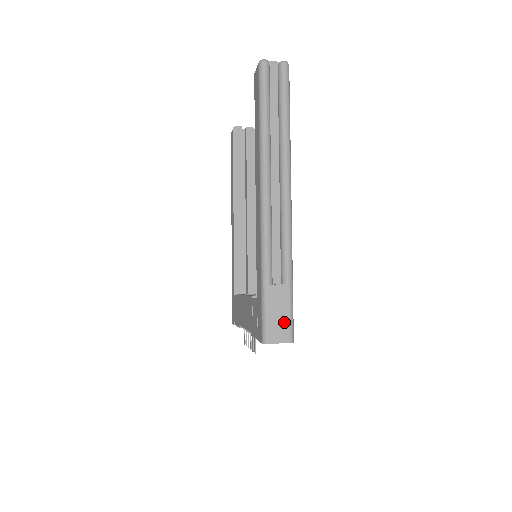
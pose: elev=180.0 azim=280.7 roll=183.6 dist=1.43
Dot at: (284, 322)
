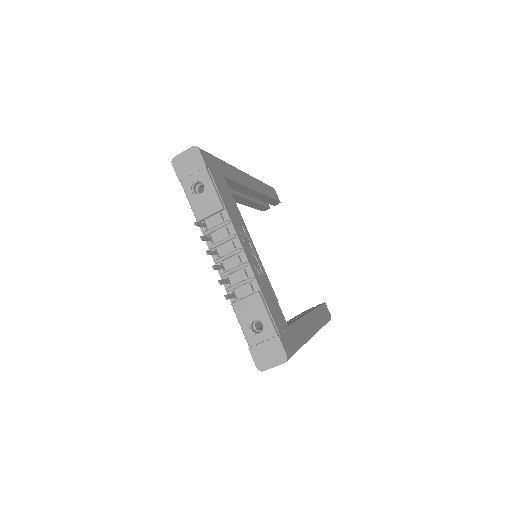
Dot at: occluded
